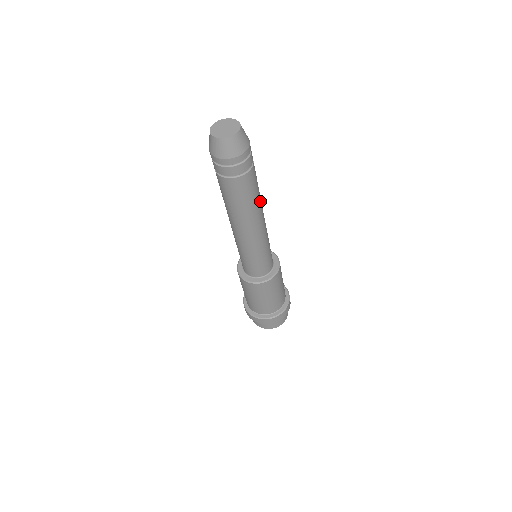
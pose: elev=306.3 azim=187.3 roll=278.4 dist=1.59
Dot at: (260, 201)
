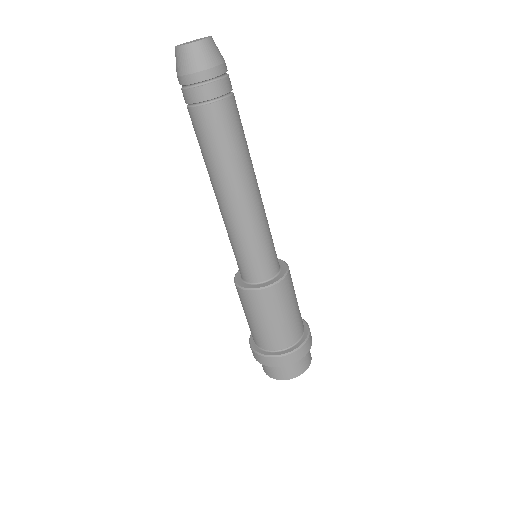
Dot at: occluded
